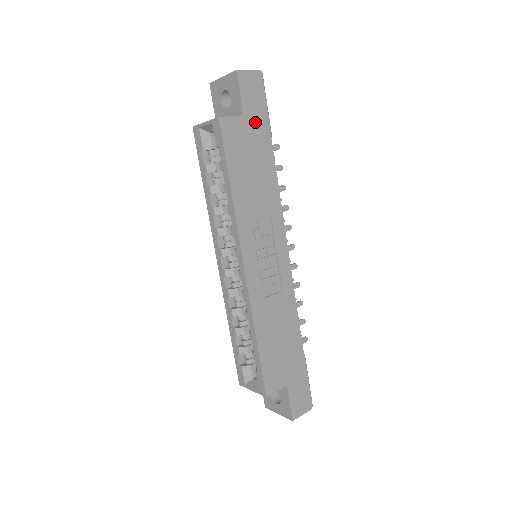
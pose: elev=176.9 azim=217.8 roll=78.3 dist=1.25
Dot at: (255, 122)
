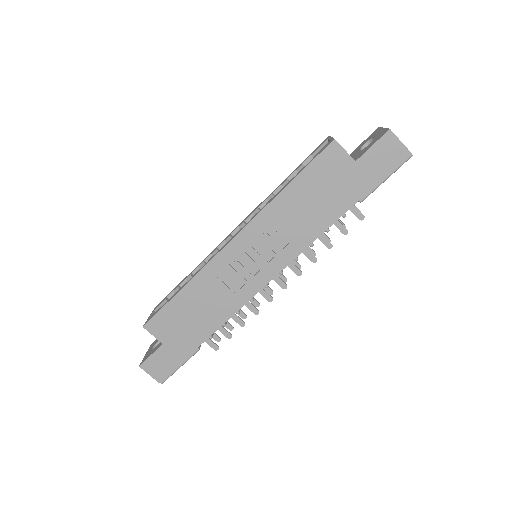
Dot at: (359, 176)
